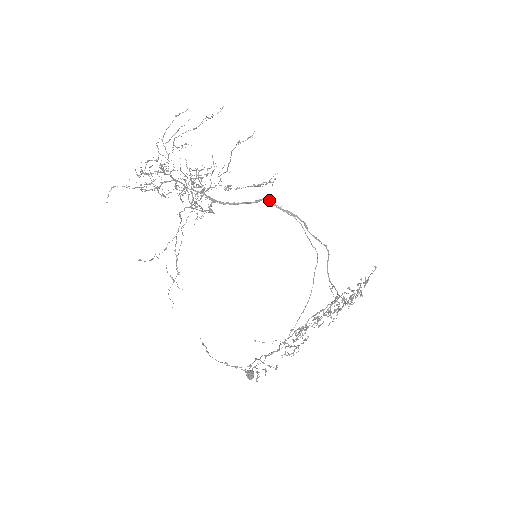
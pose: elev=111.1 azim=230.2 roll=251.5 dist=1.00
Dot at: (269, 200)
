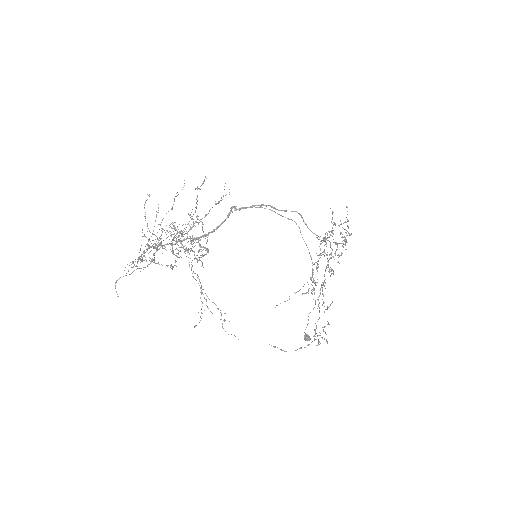
Dot at: (234, 207)
